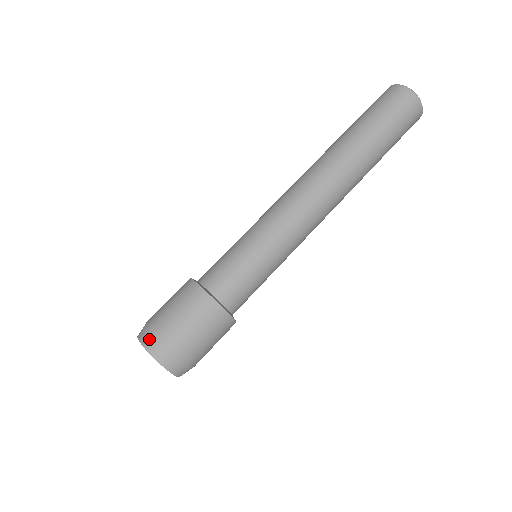
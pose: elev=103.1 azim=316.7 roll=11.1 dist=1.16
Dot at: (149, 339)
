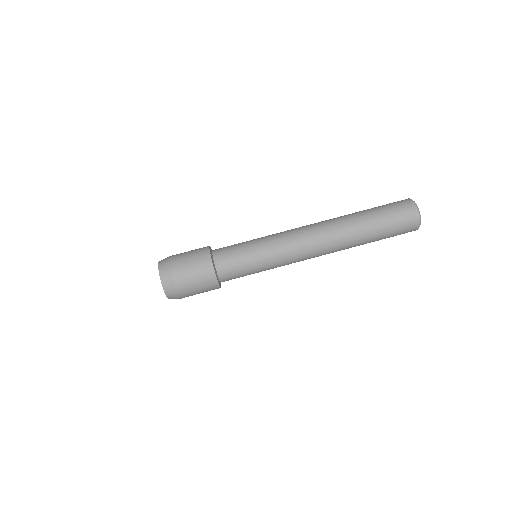
Dot at: (168, 285)
